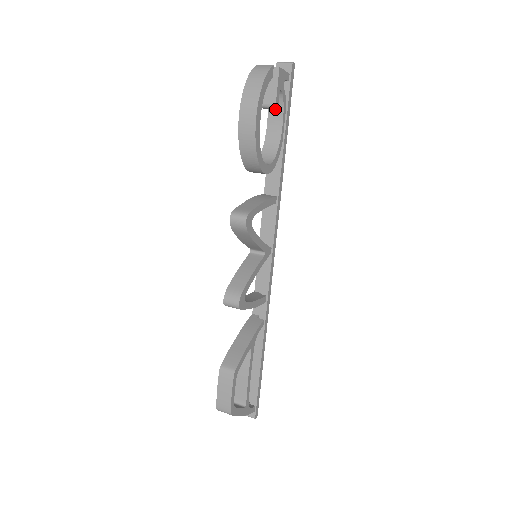
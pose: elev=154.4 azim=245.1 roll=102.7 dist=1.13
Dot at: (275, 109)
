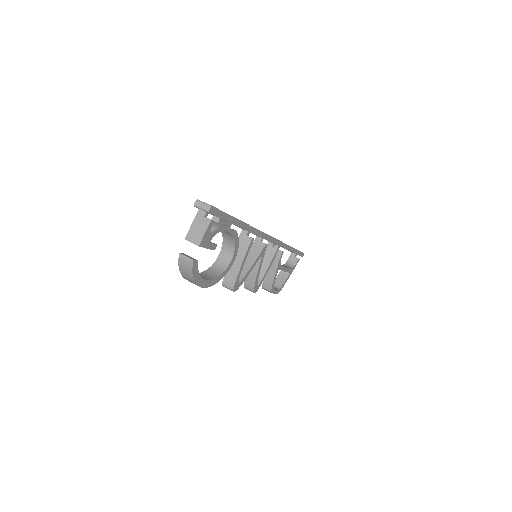
Dot at: occluded
